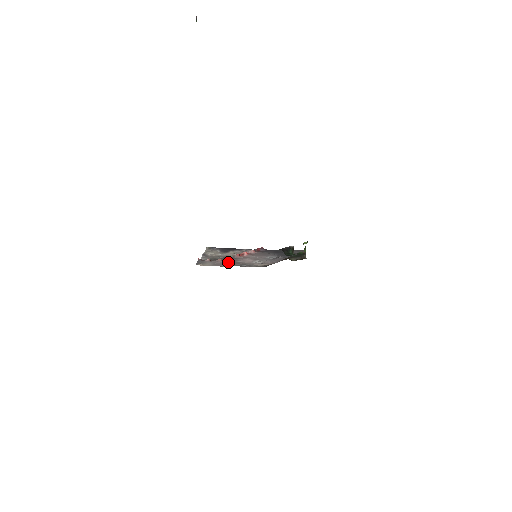
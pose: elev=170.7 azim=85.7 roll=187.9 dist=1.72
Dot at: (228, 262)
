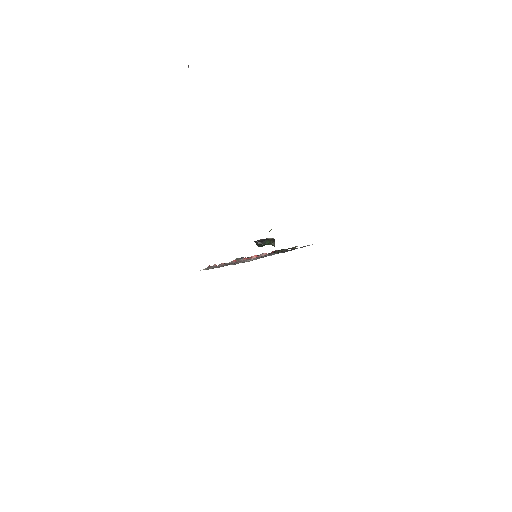
Dot at: (227, 264)
